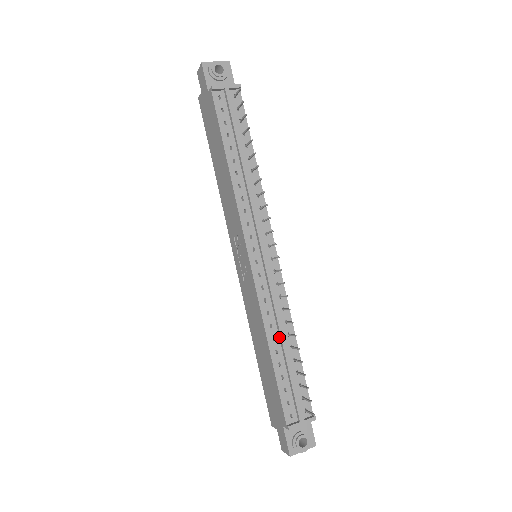
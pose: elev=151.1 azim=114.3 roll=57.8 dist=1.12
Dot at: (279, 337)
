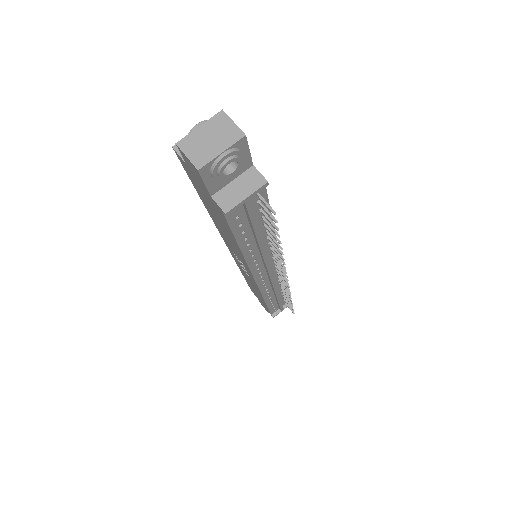
Dot at: (274, 295)
